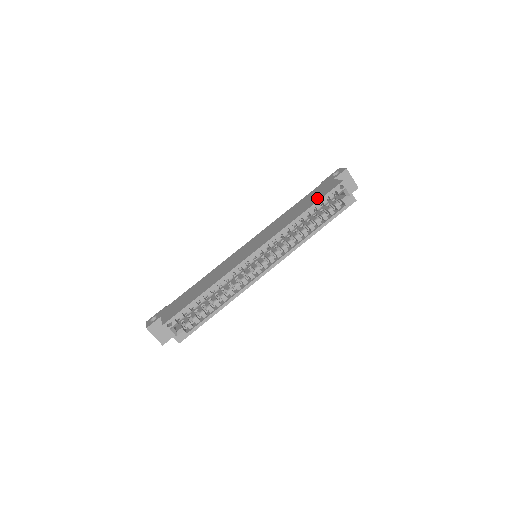
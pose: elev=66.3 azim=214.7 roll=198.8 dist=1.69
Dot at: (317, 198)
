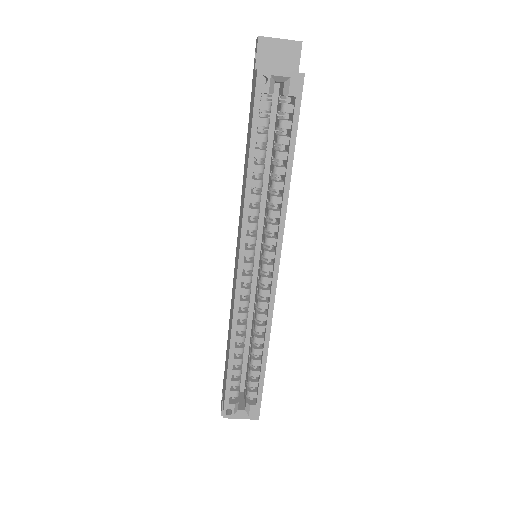
Dot at: (250, 127)
